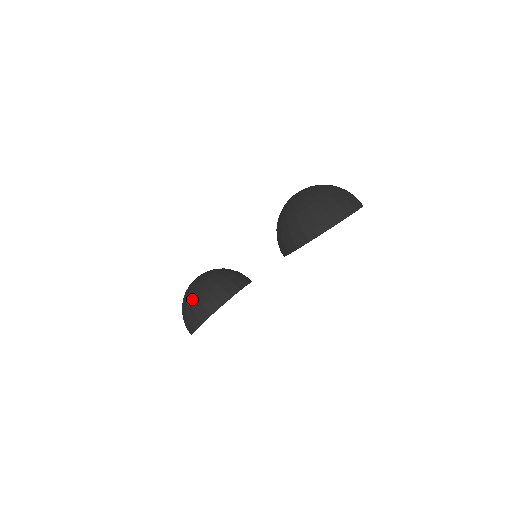
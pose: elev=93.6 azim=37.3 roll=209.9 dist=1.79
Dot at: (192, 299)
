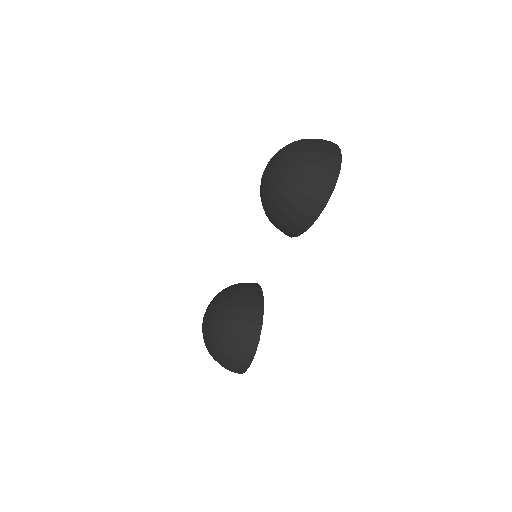
Dot at: (226, 340)
